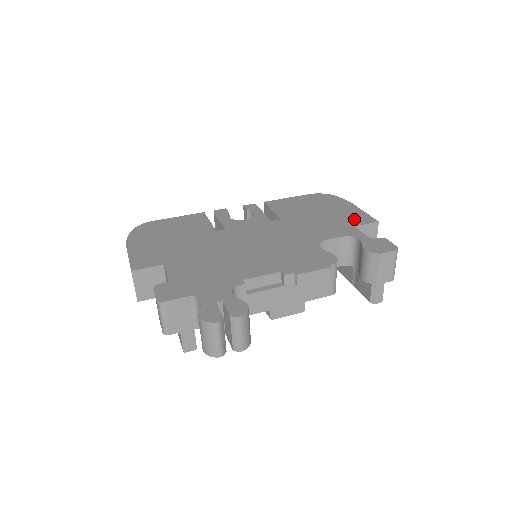
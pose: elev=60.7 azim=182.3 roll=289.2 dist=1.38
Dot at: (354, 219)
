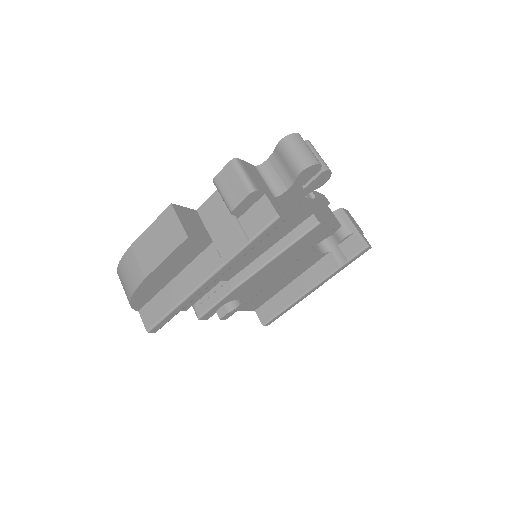
Dot at: occluded
